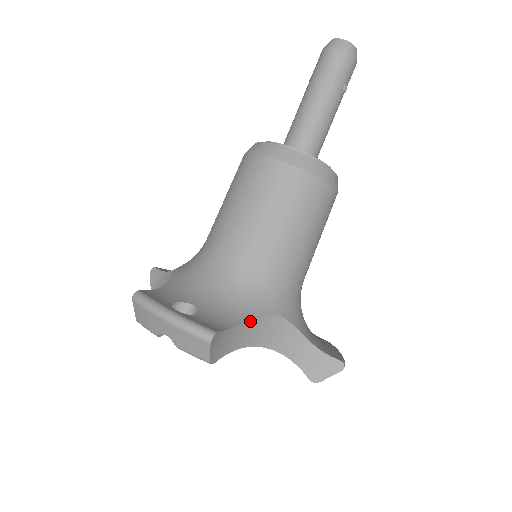
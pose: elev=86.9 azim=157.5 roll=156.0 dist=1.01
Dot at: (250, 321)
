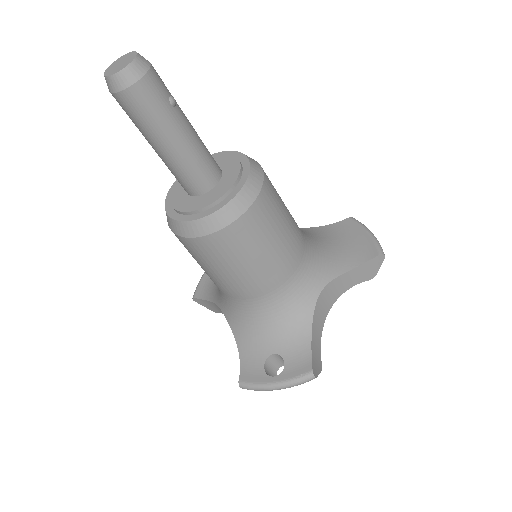
Dot at: (313, 323)
